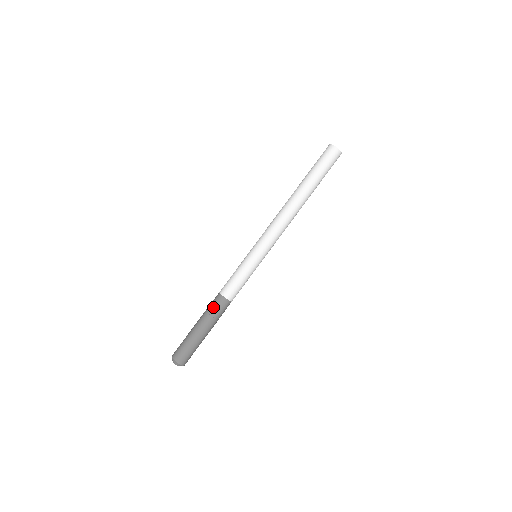
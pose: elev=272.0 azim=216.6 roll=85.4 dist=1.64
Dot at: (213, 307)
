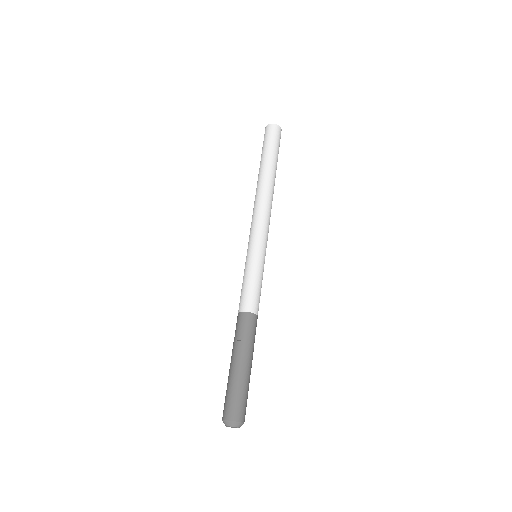
Dot at: (243, 330)
